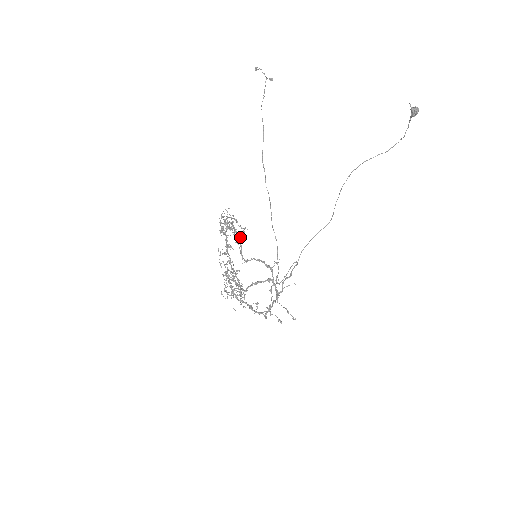
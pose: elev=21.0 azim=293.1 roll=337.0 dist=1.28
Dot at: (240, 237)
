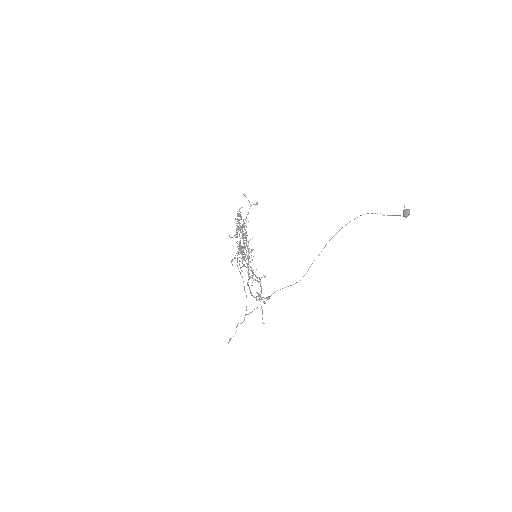
Dot at: (244, 244)
